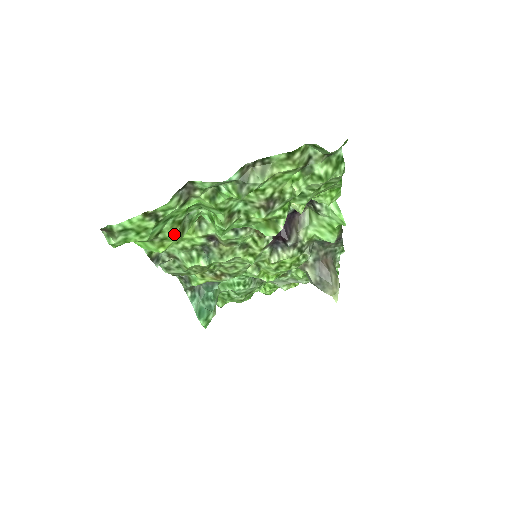
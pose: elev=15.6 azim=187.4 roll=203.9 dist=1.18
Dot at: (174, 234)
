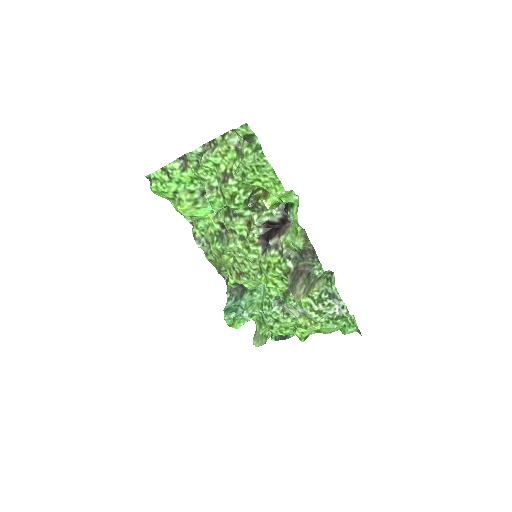
Dot at: (186, 198)
